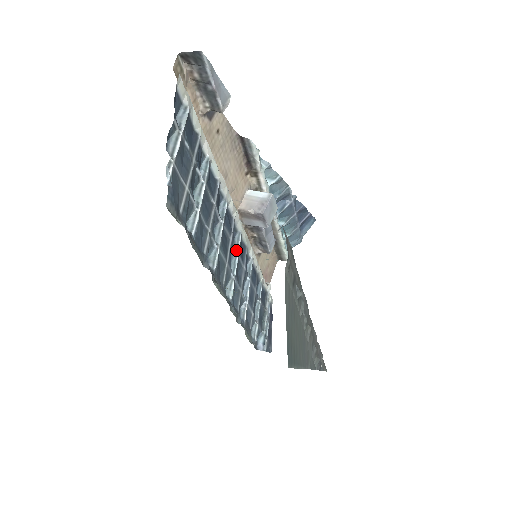
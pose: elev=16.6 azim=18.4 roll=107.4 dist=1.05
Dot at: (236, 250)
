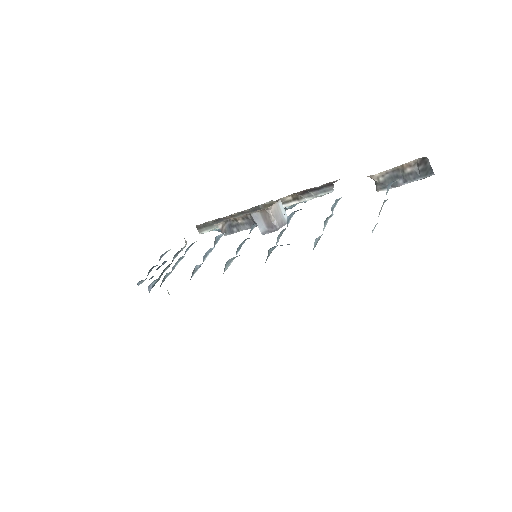
Dot at: occluded
